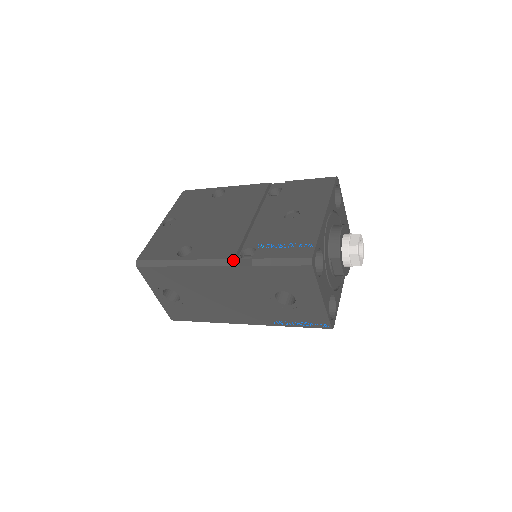
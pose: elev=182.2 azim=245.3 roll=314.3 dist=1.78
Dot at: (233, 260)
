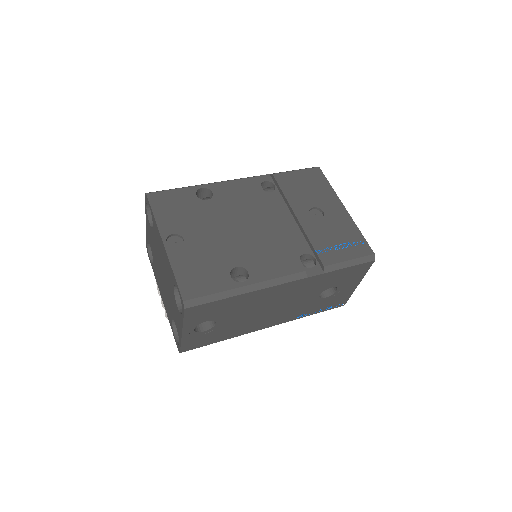
Dot at: (306, 272)
